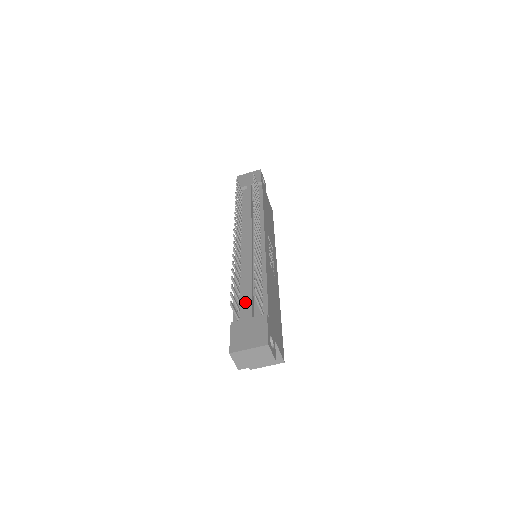
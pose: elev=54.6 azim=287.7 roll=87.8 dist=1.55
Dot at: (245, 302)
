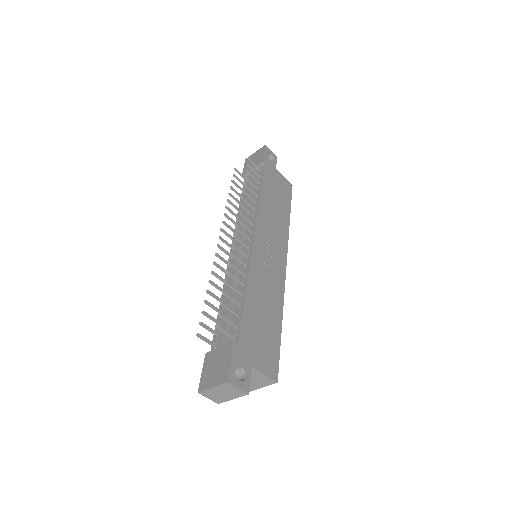
Dot at: occluded
